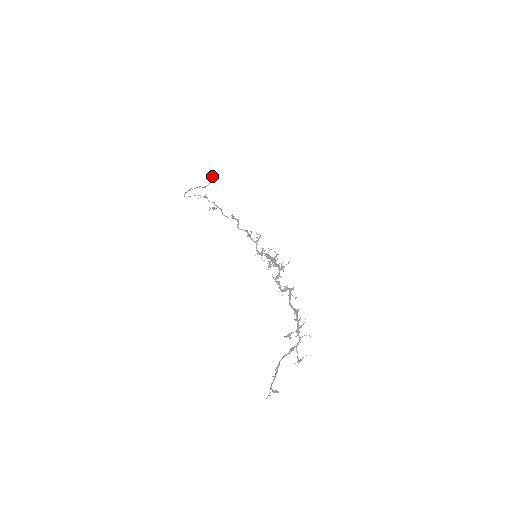
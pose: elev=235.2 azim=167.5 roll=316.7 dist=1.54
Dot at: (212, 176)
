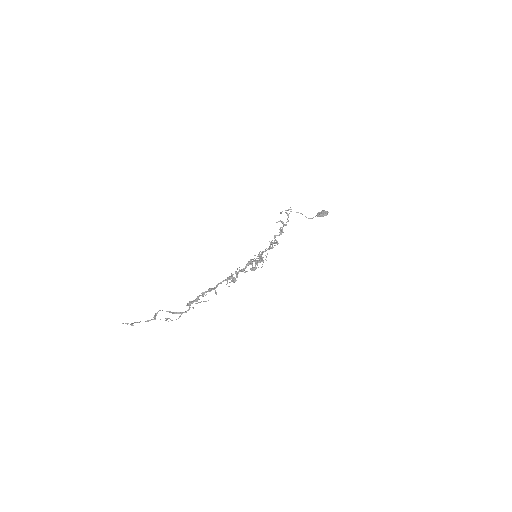
Dot at: (321, 212)
